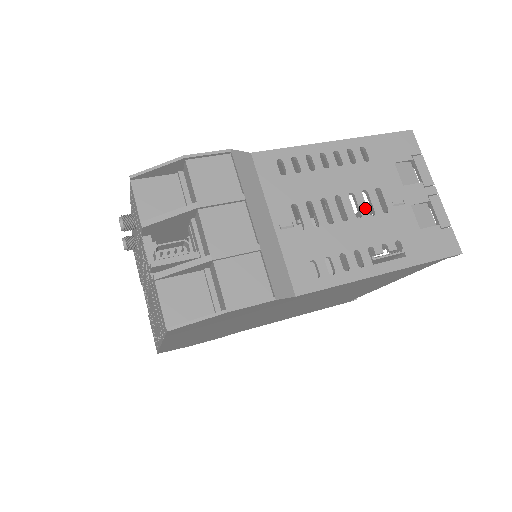
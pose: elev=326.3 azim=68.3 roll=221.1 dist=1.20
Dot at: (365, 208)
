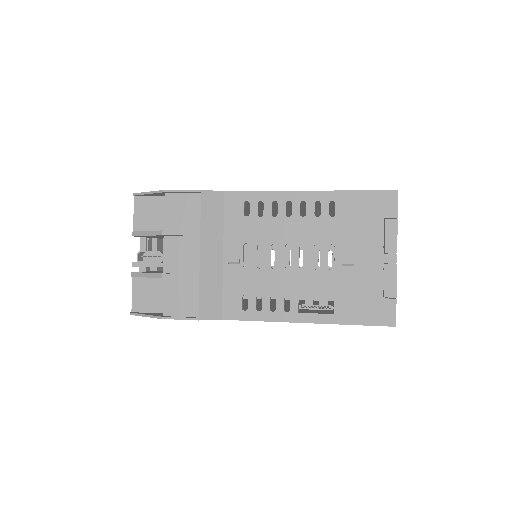
Dot at: (311, 261)
